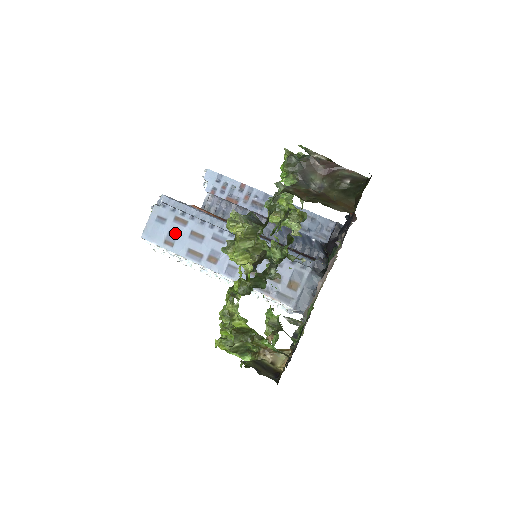
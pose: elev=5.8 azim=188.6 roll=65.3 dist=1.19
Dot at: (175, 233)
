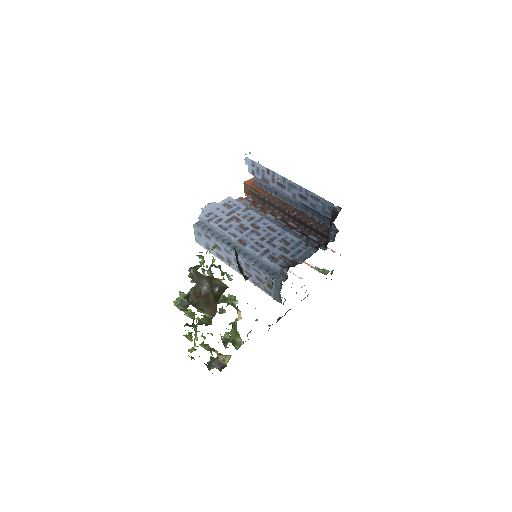
Dot at: (208, 243)
